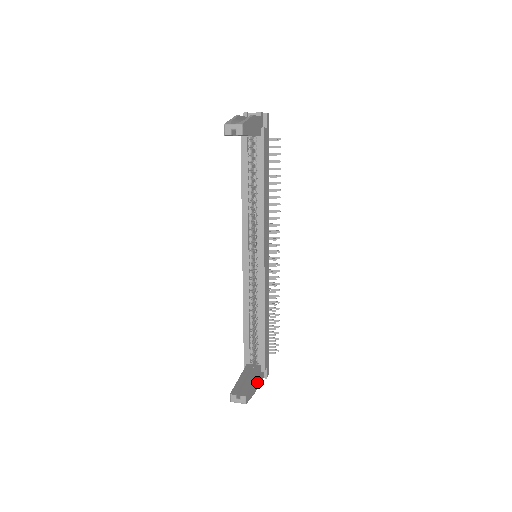
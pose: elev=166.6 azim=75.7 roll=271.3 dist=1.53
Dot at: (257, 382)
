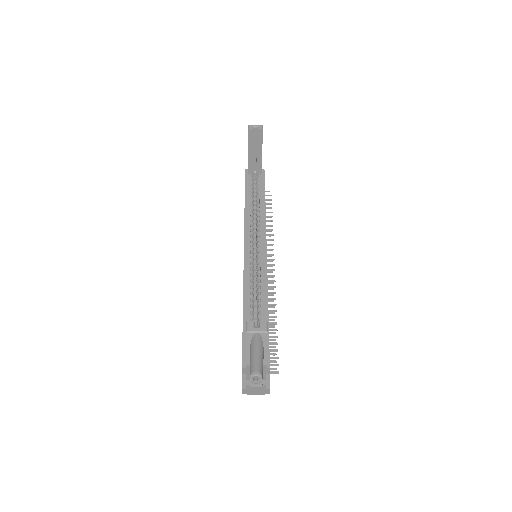
Dot at: occluded
